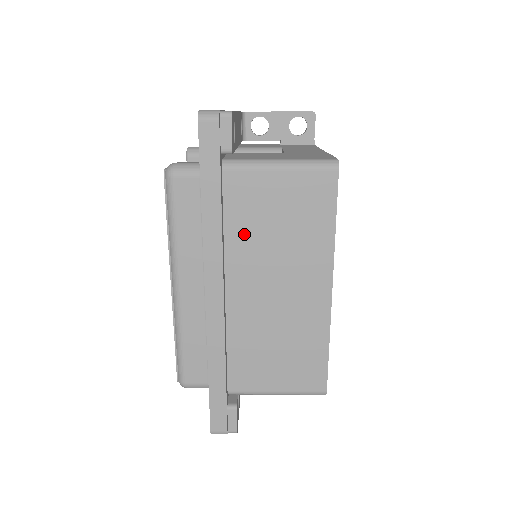
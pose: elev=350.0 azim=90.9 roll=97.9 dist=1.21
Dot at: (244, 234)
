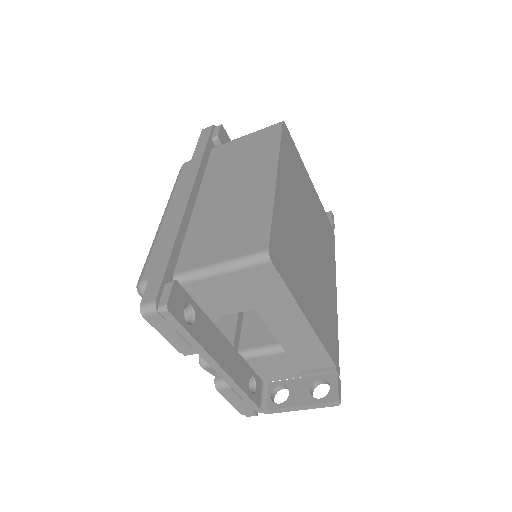
Dot at: (217, 169)
